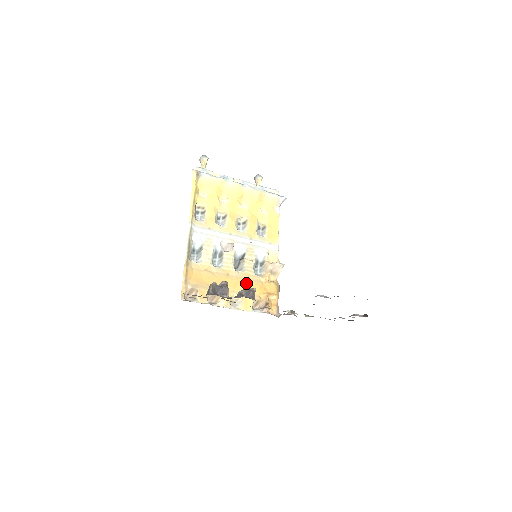
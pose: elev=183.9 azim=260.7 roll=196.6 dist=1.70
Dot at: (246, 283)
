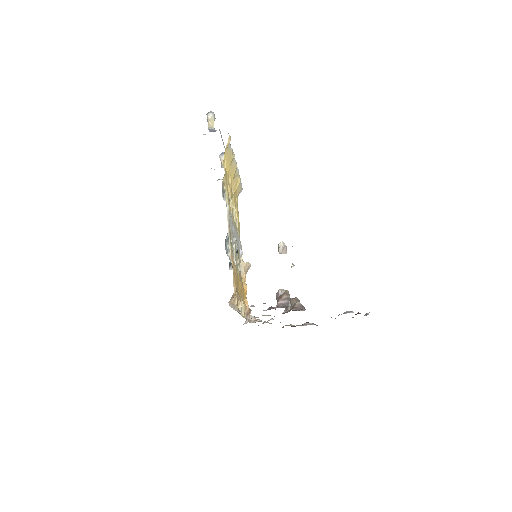
Dot at: (241, 285)
